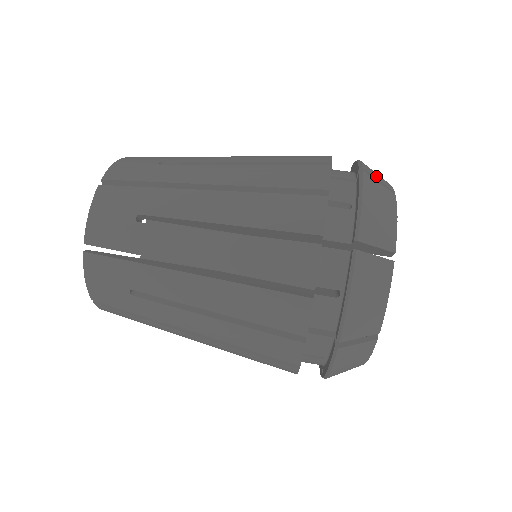
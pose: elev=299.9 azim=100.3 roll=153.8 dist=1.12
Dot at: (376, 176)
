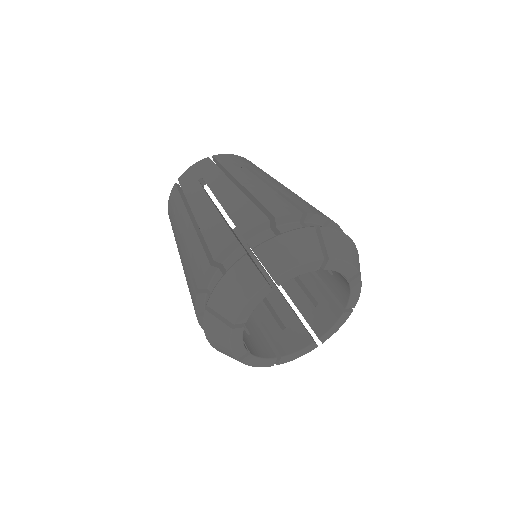
Dot at: occluded
